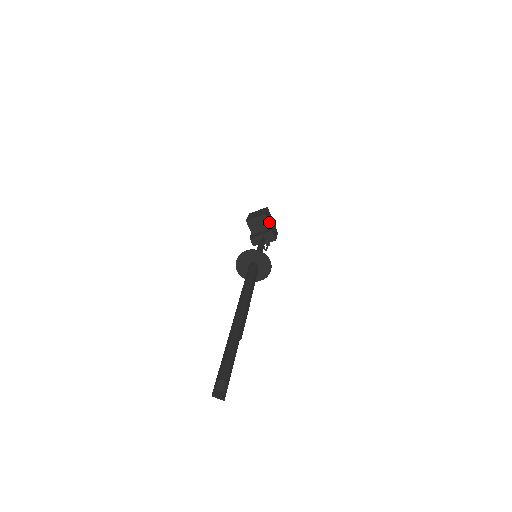
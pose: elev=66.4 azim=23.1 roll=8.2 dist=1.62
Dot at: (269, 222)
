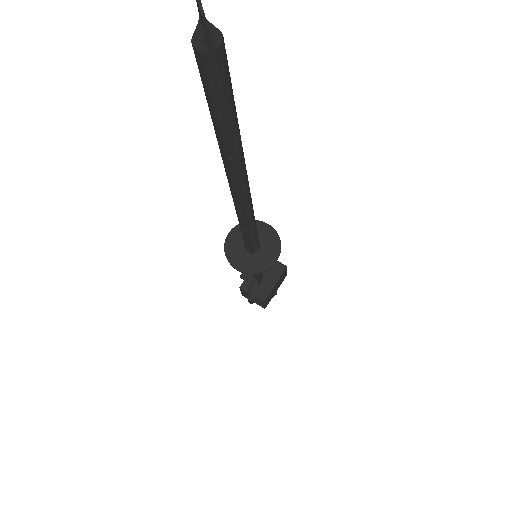
Dot at: (279, 279)
